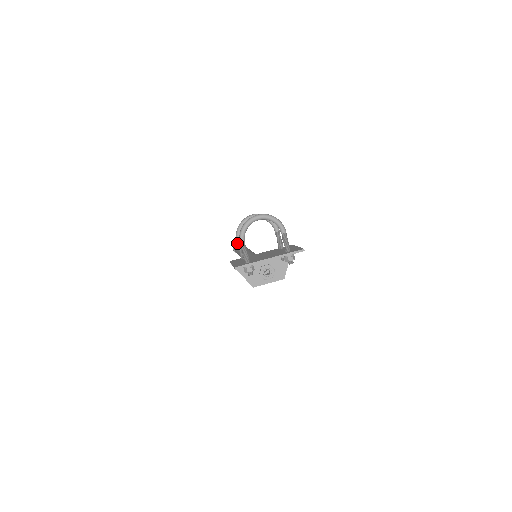
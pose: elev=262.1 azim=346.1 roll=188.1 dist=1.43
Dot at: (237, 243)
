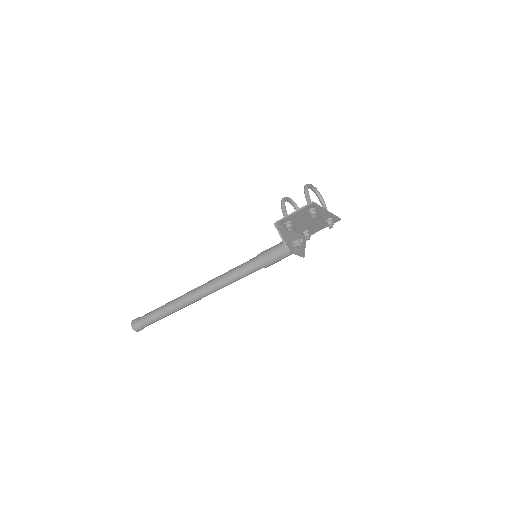
Dot at: (284, 209)
